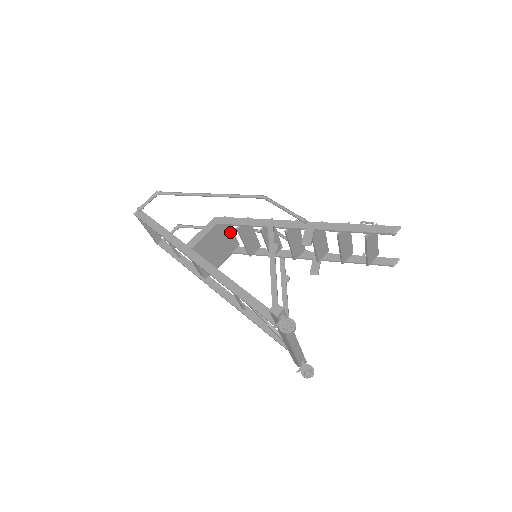
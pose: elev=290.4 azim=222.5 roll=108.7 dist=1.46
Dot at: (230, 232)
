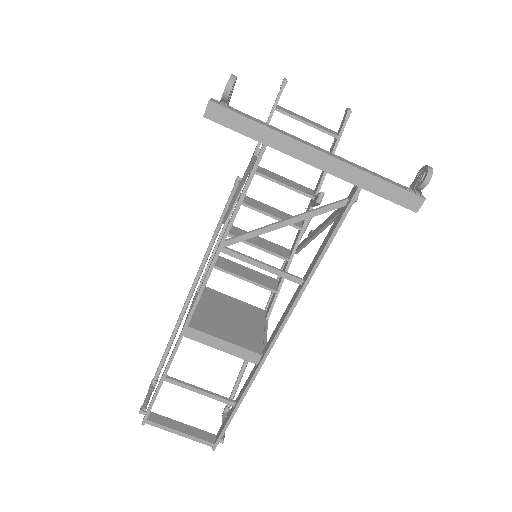
Dot at: (231, 300)
